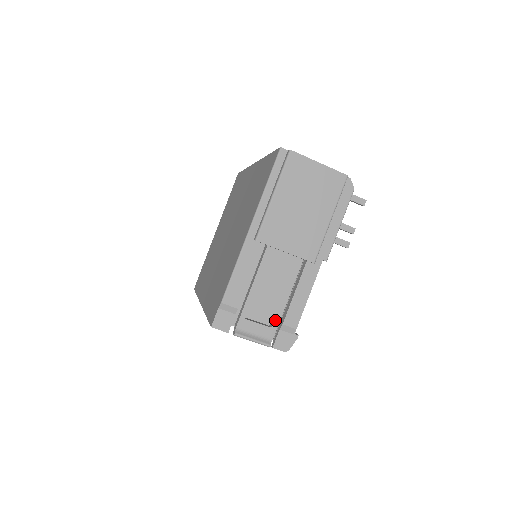
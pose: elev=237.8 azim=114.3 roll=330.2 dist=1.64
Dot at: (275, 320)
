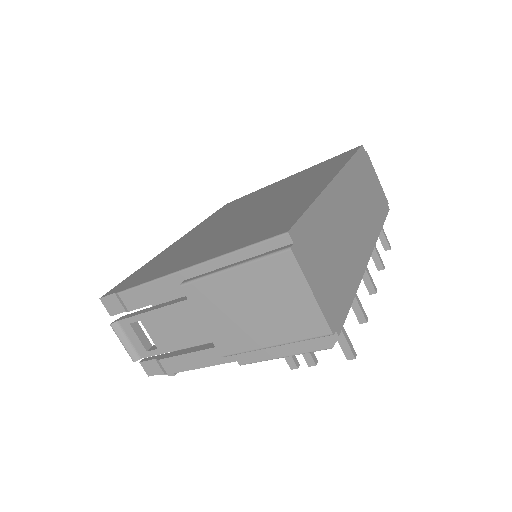
Dot at: (154, 351)
